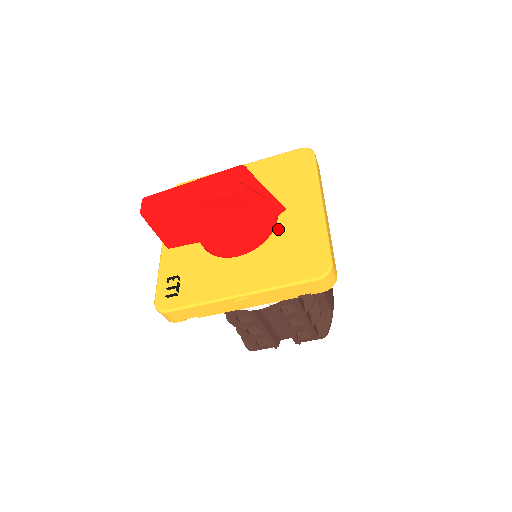
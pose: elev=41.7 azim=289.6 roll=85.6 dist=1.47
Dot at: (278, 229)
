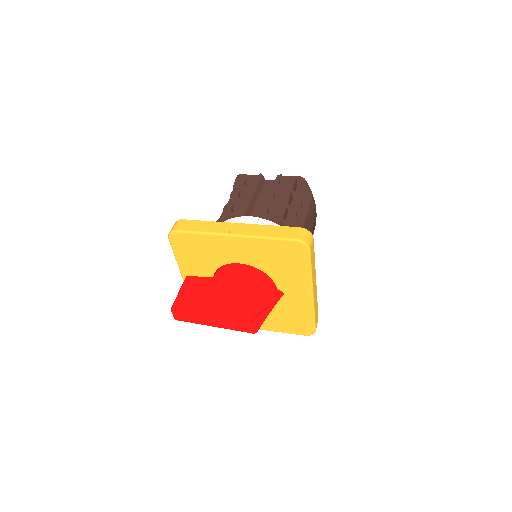
Dot at: (278, 302)
